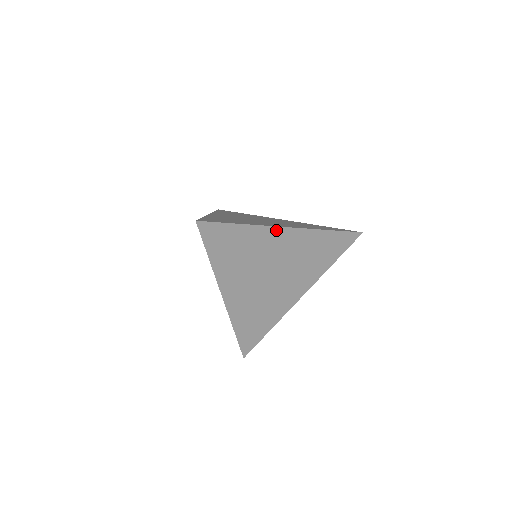
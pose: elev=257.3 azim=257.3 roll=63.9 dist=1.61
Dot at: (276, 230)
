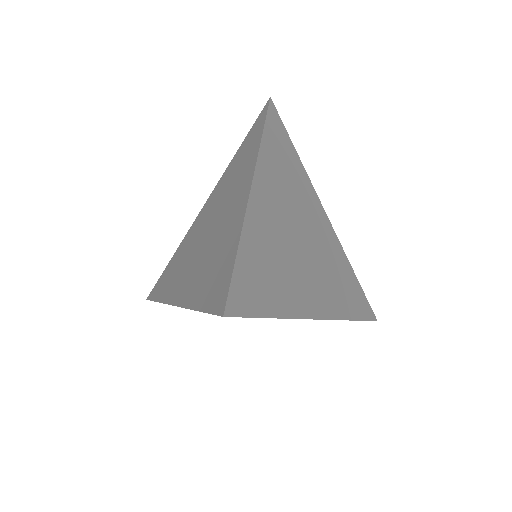
Dot at: occluded
